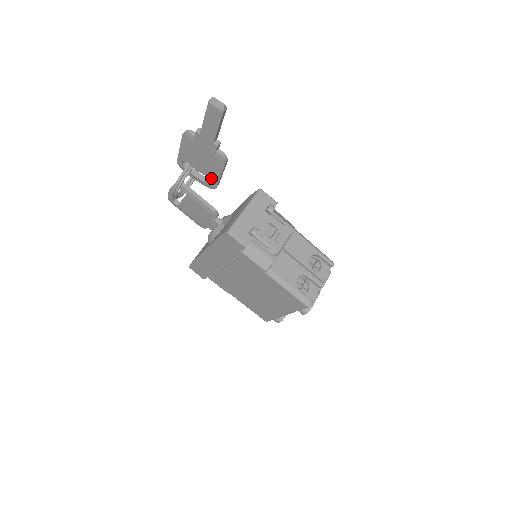
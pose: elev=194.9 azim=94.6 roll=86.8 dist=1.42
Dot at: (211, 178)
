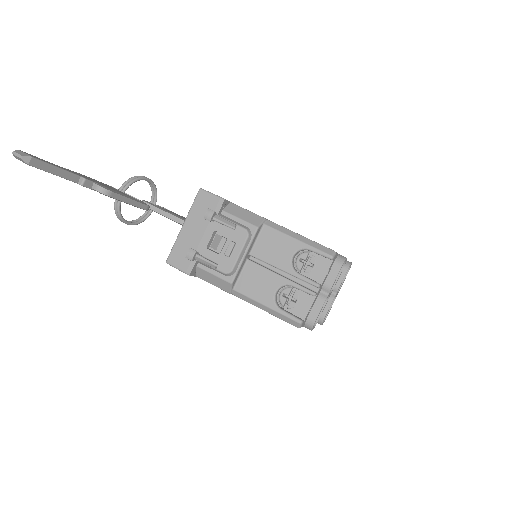
Dot at: occluded
